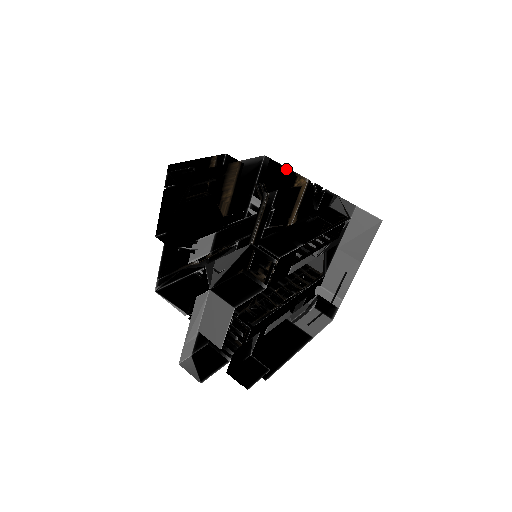
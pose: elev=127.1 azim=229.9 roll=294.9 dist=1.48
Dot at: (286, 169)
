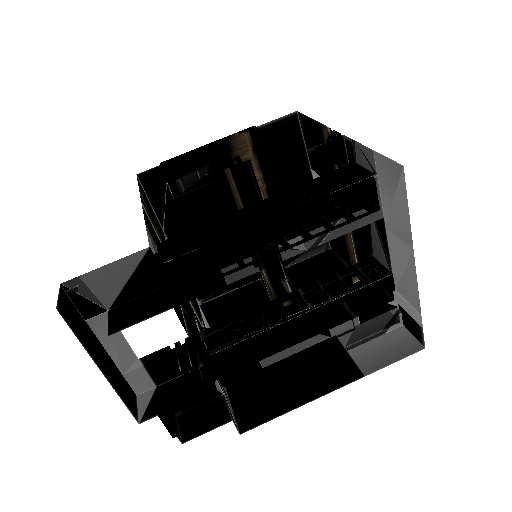
Dot at: (312, 121)
